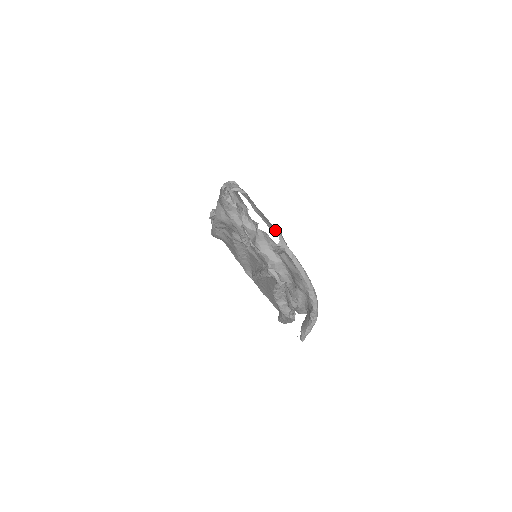
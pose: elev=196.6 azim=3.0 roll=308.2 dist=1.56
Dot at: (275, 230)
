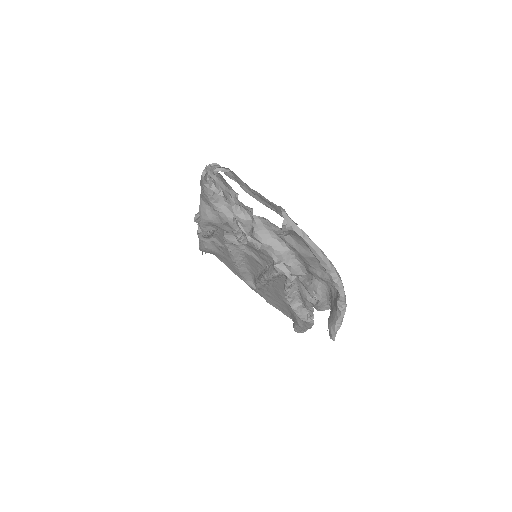
Dot at: (275, 208)
